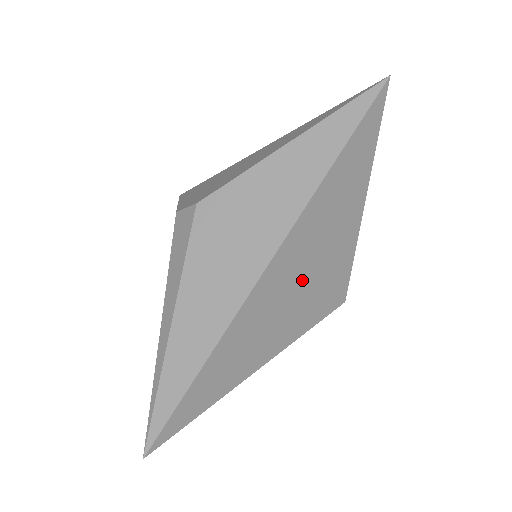
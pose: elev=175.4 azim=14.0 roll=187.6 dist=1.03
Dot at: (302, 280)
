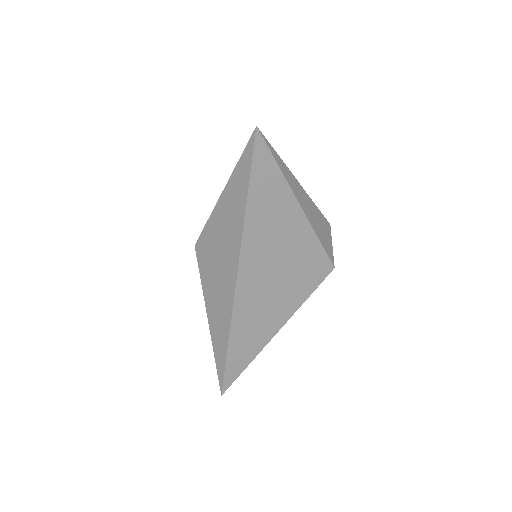
Dot at: (275, 276)
